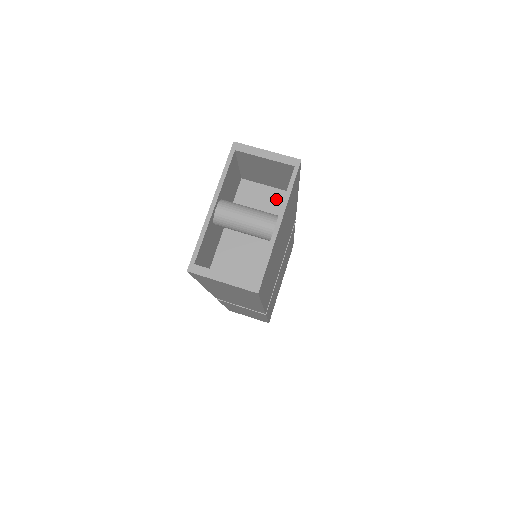
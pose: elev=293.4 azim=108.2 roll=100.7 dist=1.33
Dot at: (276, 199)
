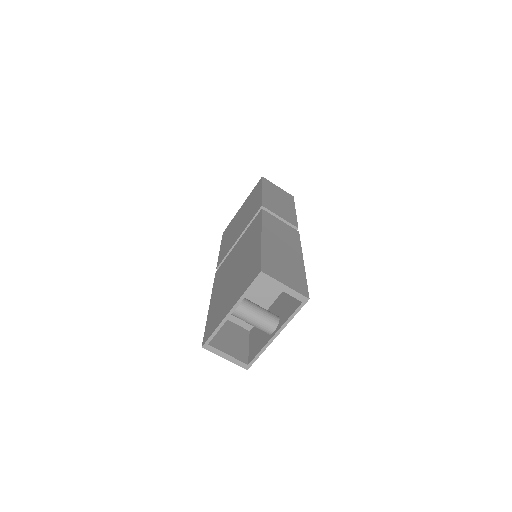
Dot at: occluded
